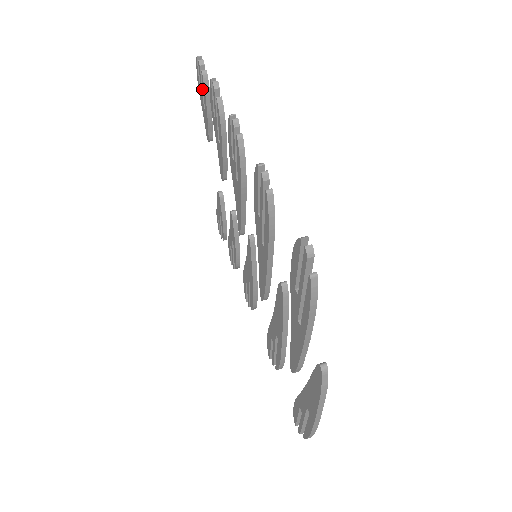
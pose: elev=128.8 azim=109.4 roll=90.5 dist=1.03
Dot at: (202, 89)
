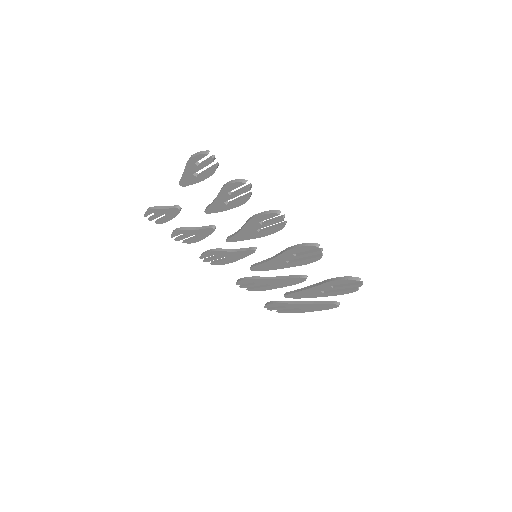
Dot at: (202, 168)
